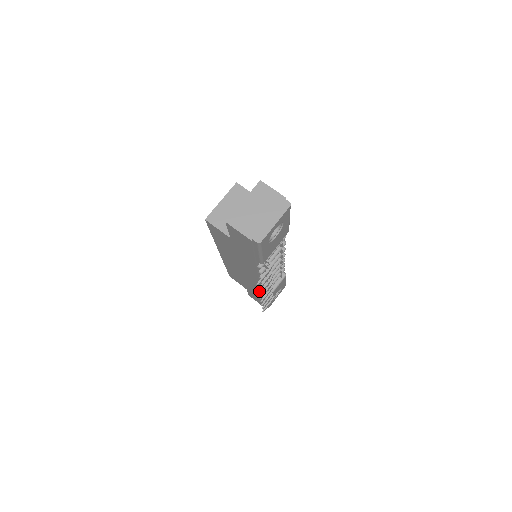
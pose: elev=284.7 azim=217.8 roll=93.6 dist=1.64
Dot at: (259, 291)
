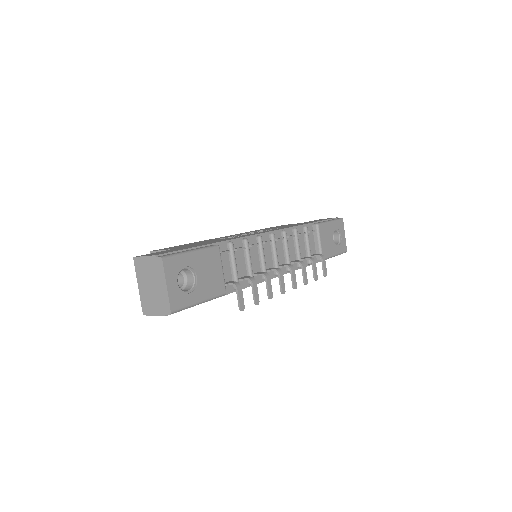
Dot at: (300, 268)
